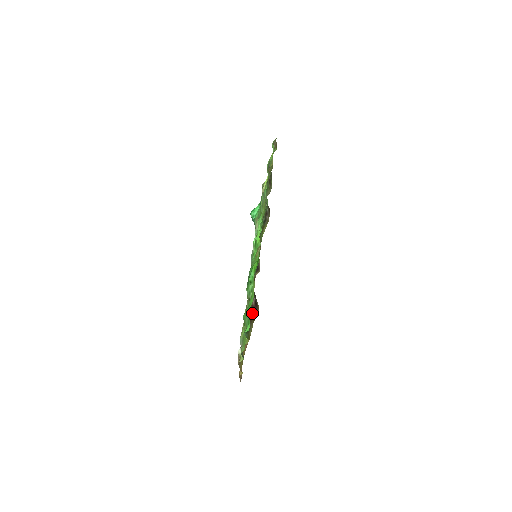
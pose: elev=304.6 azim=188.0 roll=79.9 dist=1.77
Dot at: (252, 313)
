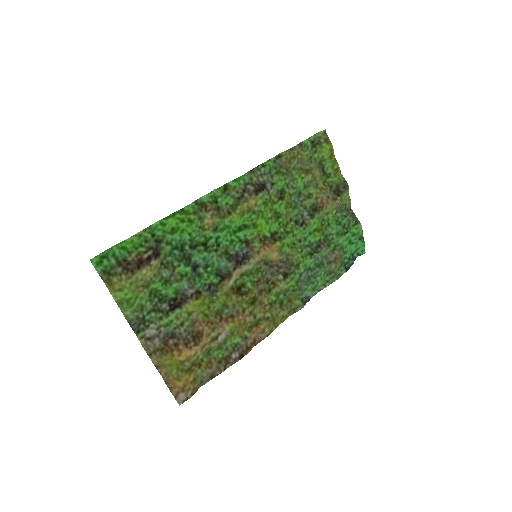
Dot at: (136, 265)
